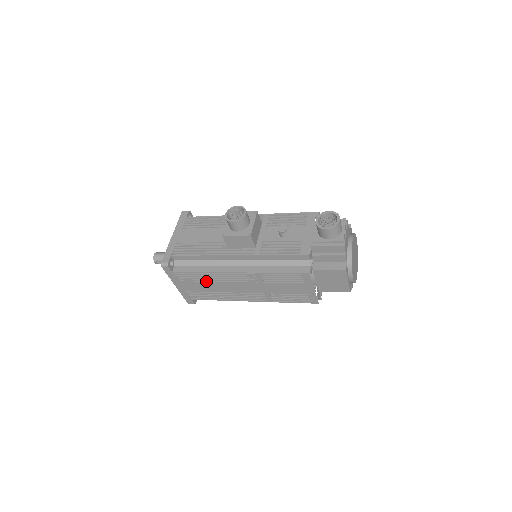
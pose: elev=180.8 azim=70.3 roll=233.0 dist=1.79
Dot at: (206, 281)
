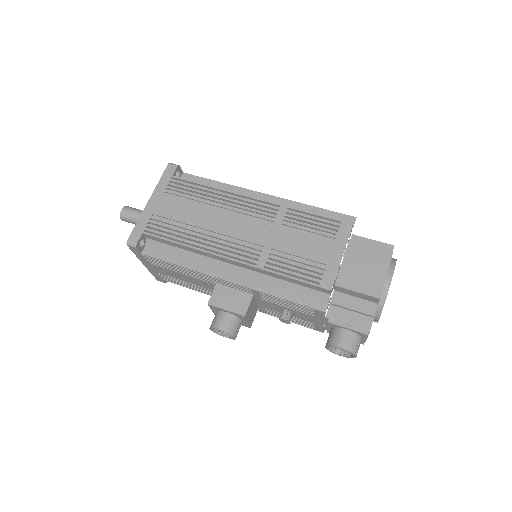
Dot at: occluded
